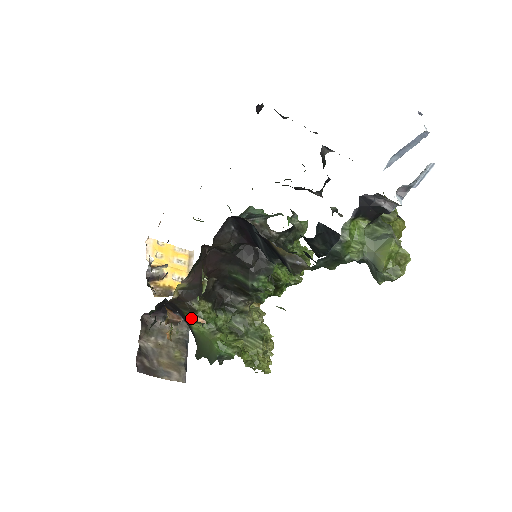
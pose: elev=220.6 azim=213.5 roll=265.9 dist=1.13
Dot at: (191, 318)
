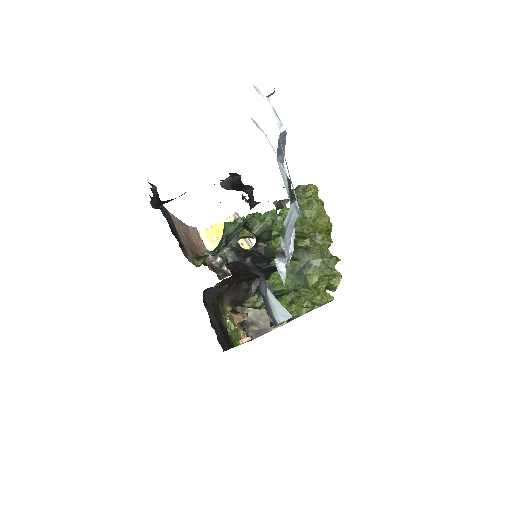
Dot at: occluded
